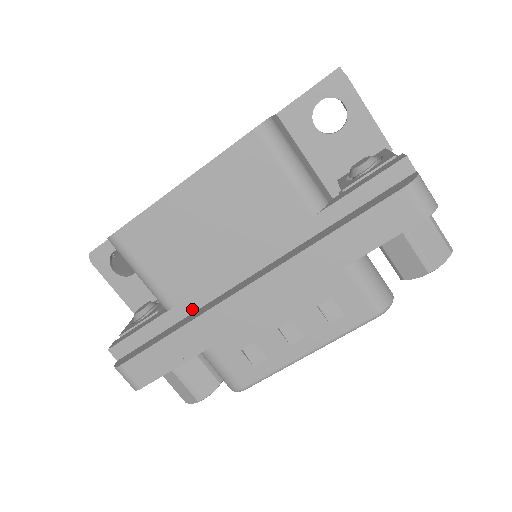
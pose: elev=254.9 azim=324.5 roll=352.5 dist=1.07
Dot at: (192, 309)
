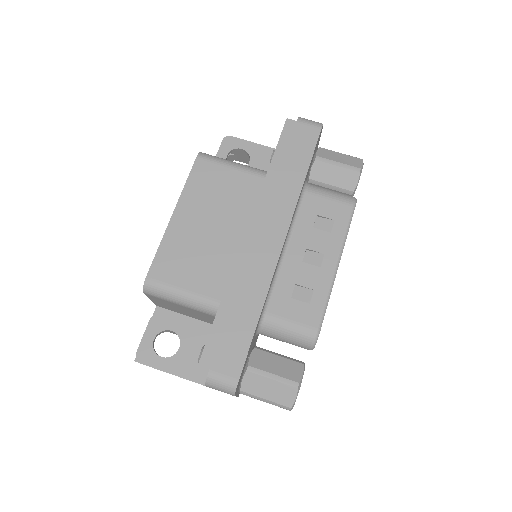
Dot at: (235, 293)
